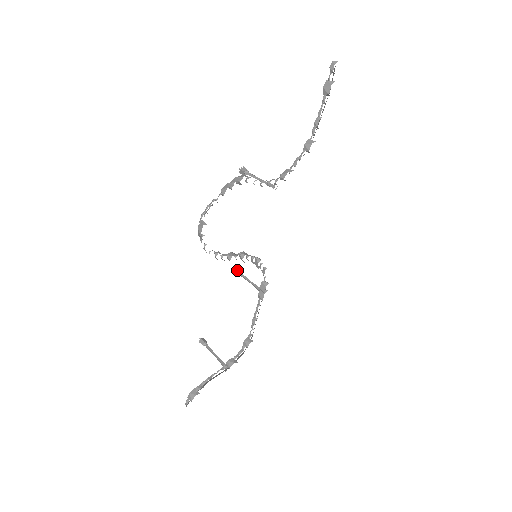
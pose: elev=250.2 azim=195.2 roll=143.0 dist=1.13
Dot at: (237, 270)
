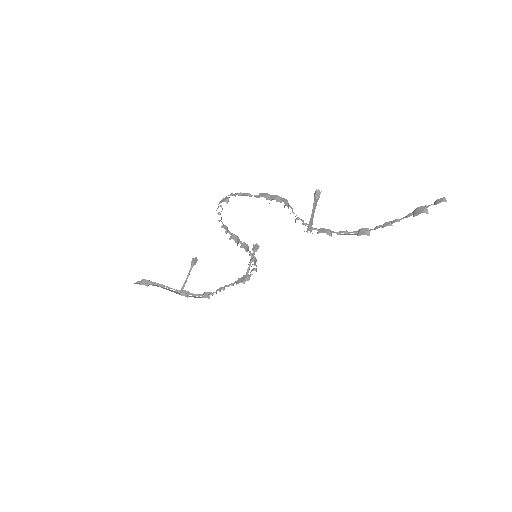
Dot at: (255, 248)
